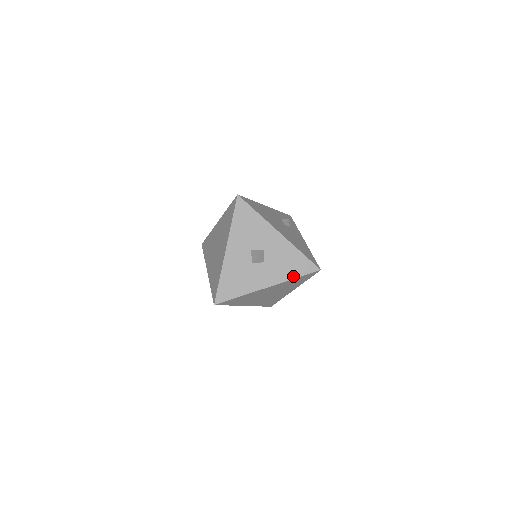
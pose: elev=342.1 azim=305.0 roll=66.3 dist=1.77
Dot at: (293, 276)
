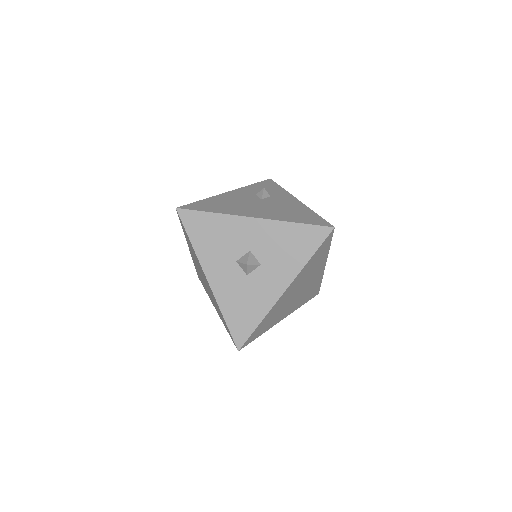
Dot at: (306, 258)
